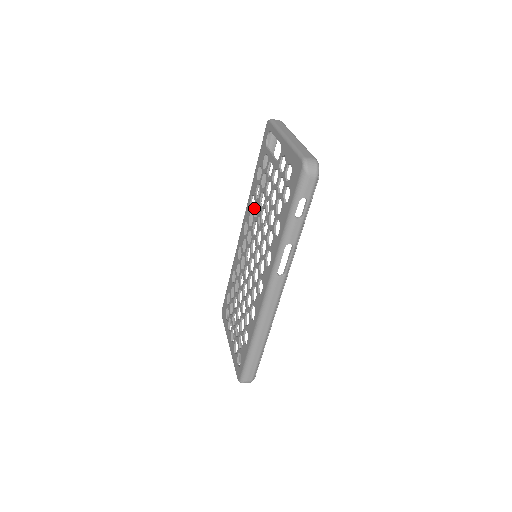
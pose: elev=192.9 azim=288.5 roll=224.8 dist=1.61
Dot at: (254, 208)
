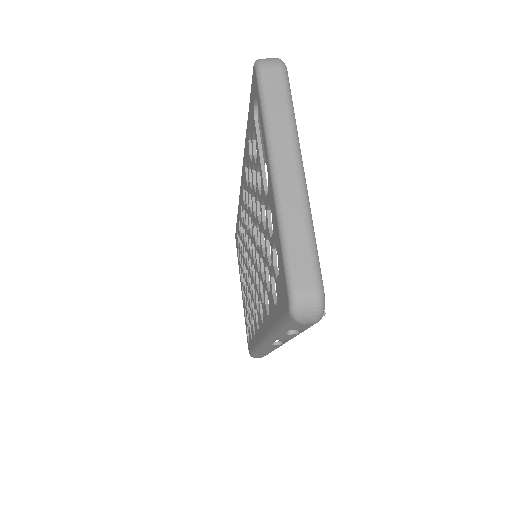
Dot at: (248, 192)
